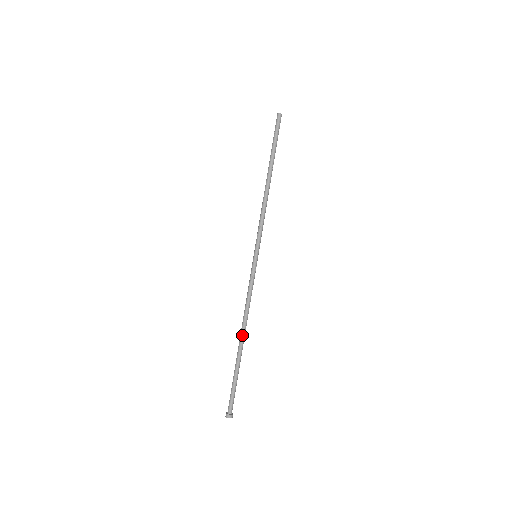
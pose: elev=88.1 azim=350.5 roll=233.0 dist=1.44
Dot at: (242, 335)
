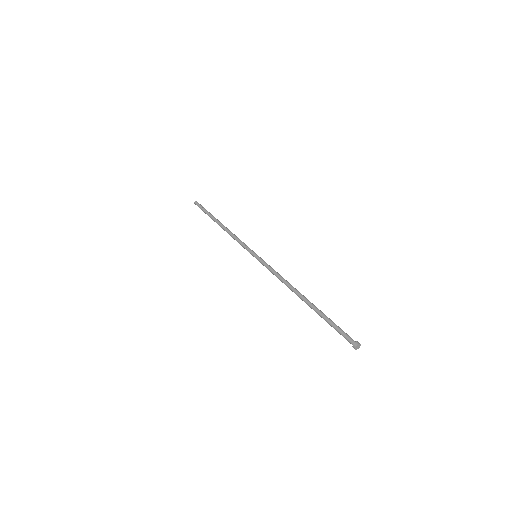
Dot at: occluded
